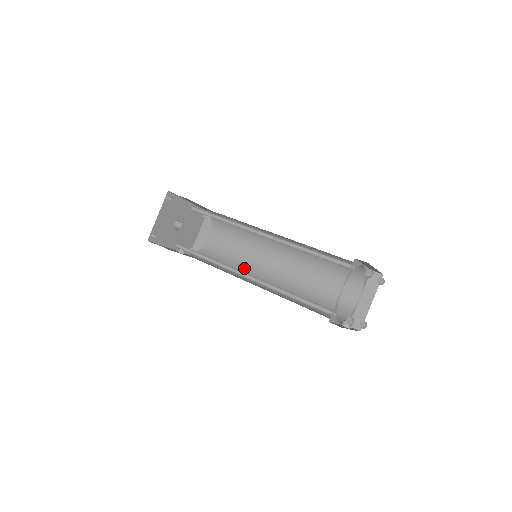
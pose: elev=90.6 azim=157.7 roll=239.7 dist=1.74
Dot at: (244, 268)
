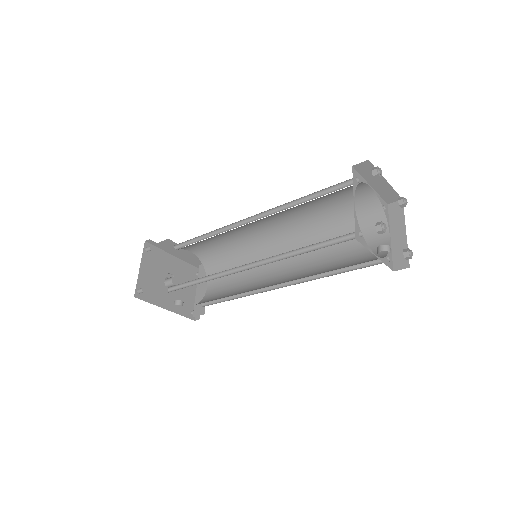
Dot at: (252, 287)
